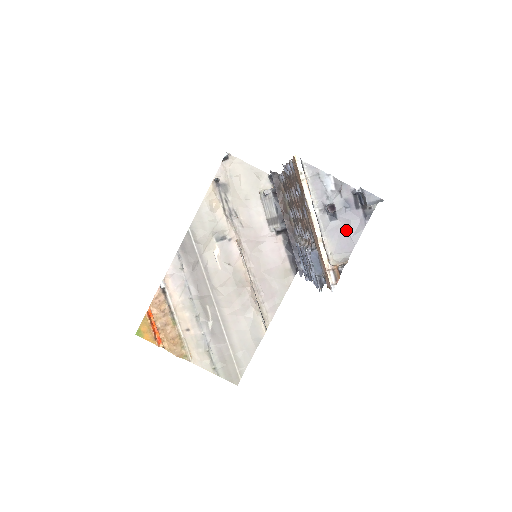
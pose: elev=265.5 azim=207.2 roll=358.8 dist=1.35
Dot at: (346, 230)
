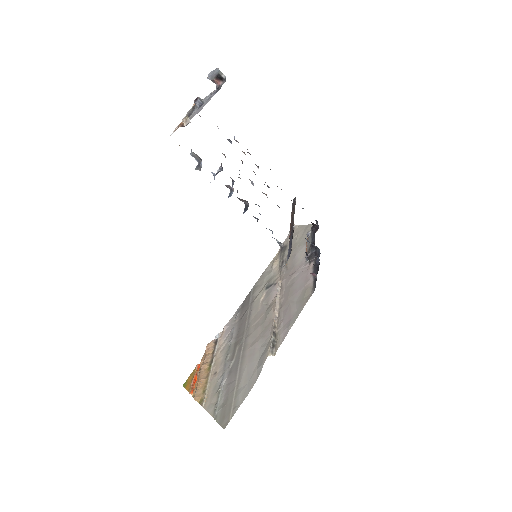
Dot at: (203, 106)
